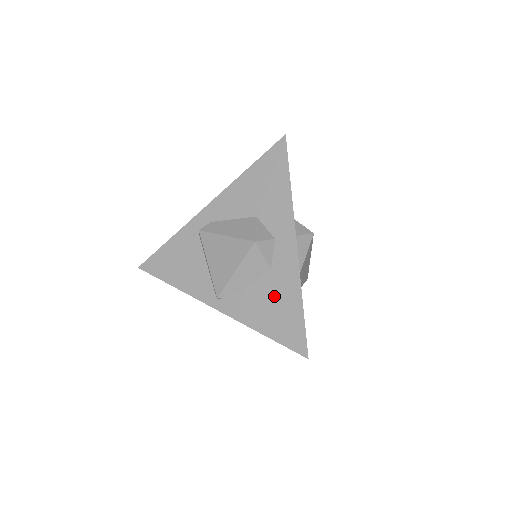
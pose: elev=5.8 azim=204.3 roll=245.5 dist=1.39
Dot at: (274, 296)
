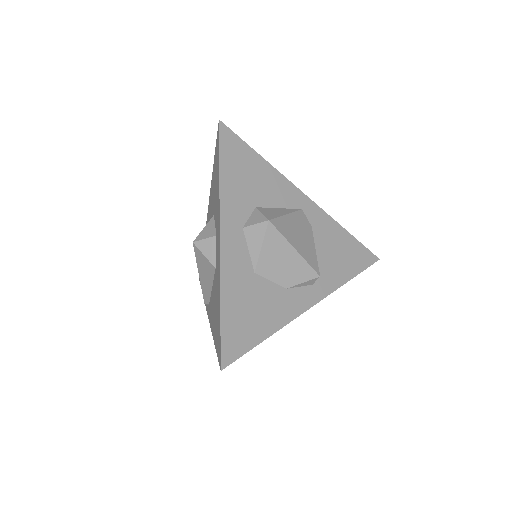
Dot at: (216, 298)
